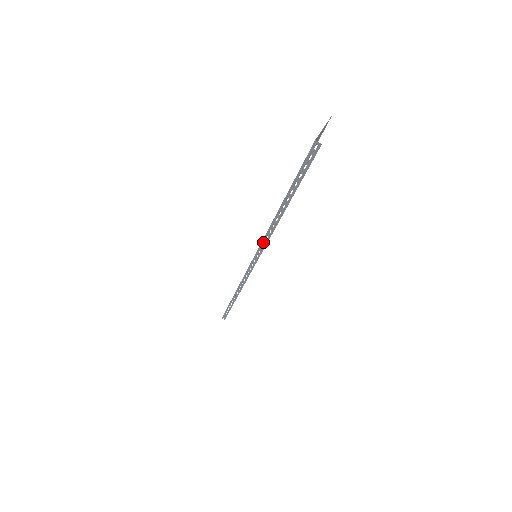
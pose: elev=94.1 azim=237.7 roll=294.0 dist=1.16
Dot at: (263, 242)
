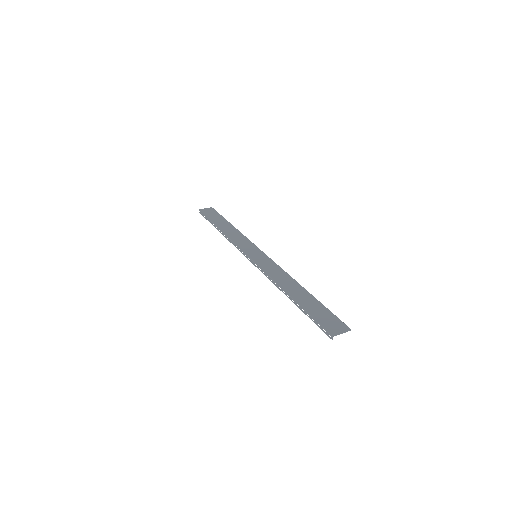
Dot at: (267, 275)
